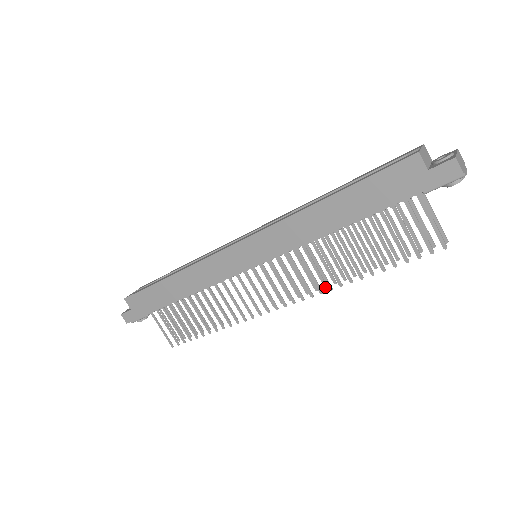
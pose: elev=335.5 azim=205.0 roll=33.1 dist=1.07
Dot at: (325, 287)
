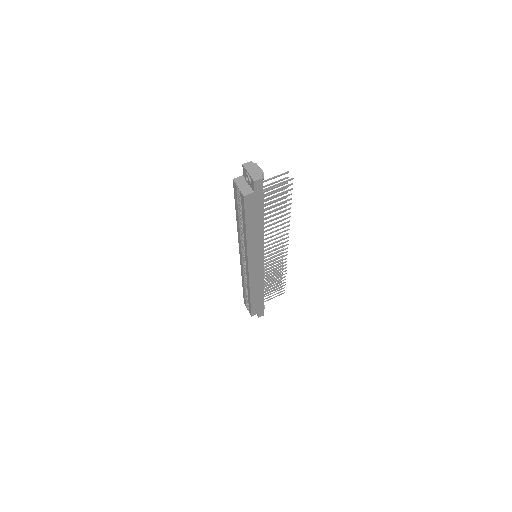
Dot at: occluded
